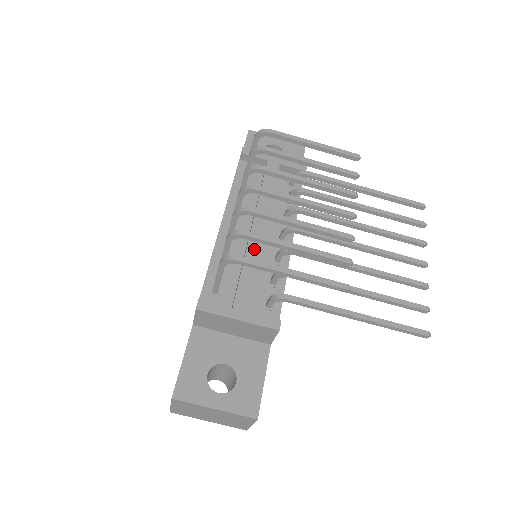
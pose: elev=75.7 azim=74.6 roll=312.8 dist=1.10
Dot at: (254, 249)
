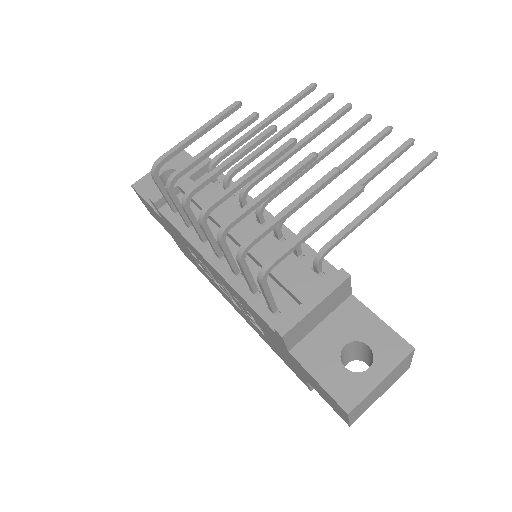
Dot at: (257, 250)
